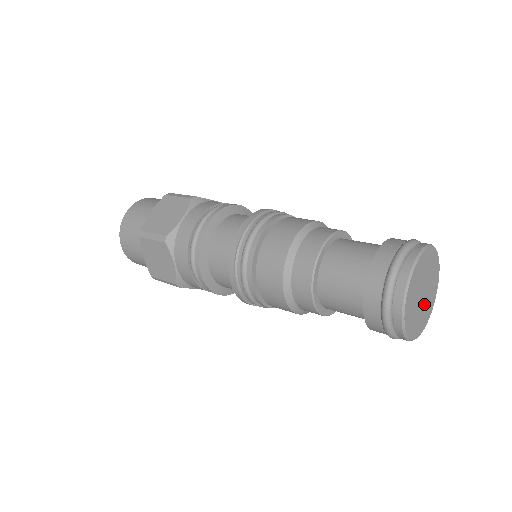
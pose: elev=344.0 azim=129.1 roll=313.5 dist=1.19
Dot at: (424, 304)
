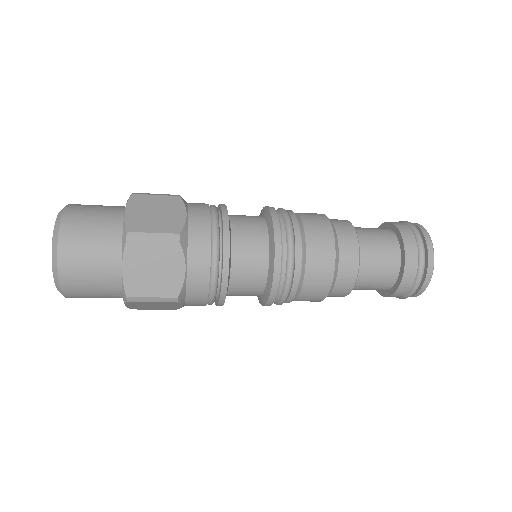
Dot at: occluded
